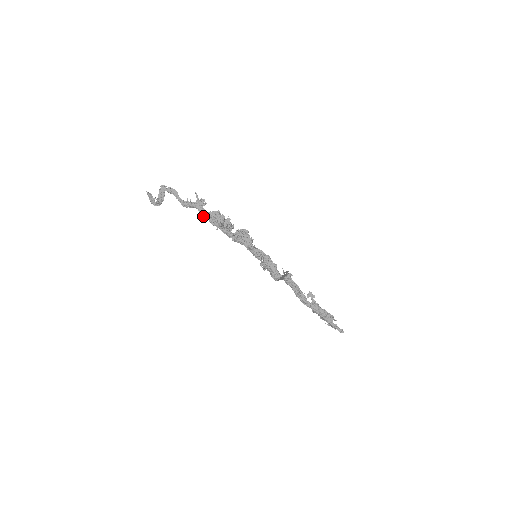
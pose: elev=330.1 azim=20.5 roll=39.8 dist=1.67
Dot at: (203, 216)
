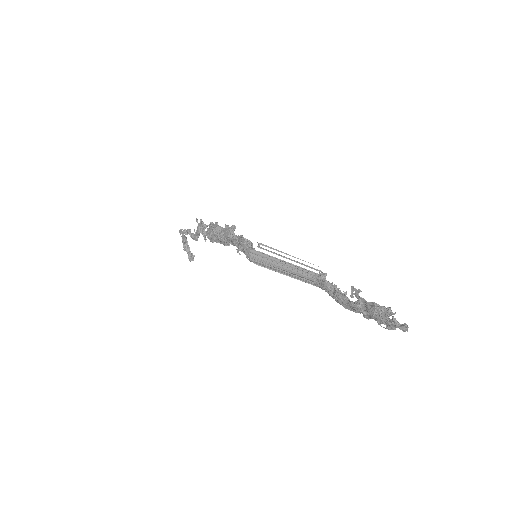
Dot at: occluded
